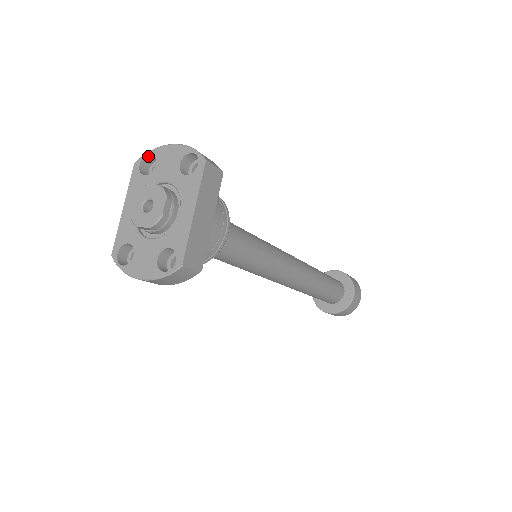
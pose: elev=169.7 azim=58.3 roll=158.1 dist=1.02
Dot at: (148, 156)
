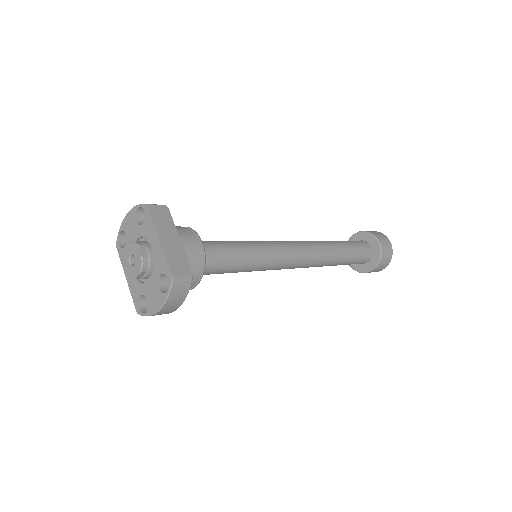
Dot at: (120, 235)
